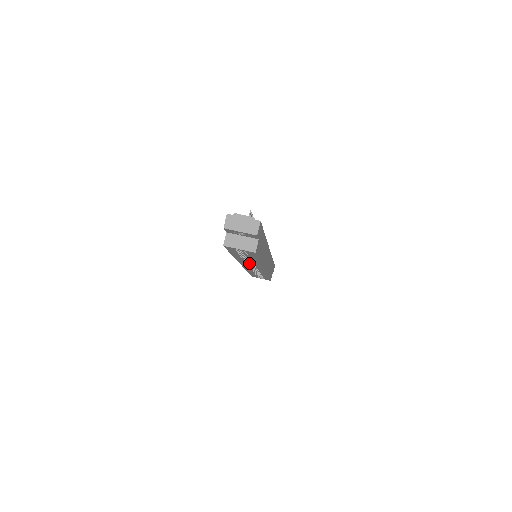
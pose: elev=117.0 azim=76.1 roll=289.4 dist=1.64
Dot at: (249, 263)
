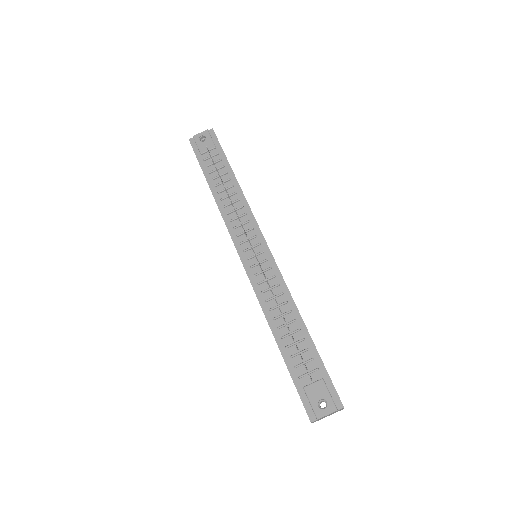
Dot at: occluded
